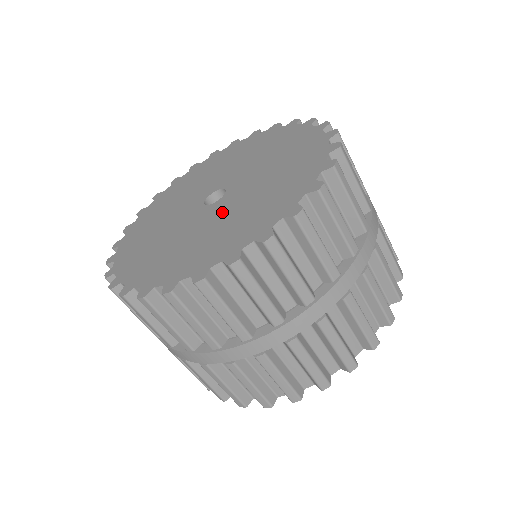
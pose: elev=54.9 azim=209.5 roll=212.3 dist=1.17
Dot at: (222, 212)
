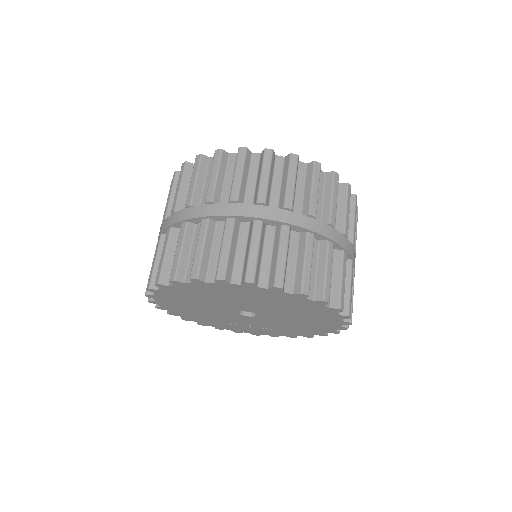
Dot at: occluded
